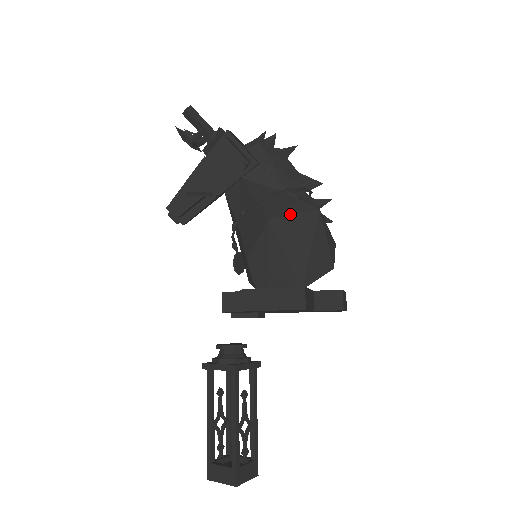
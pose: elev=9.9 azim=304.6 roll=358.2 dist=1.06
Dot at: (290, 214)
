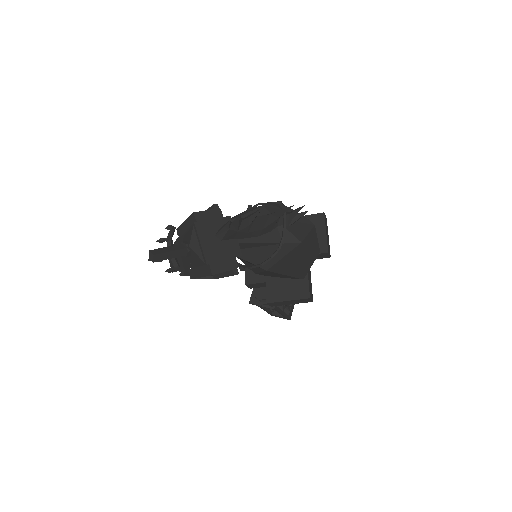
Dot at: (280, 259)
